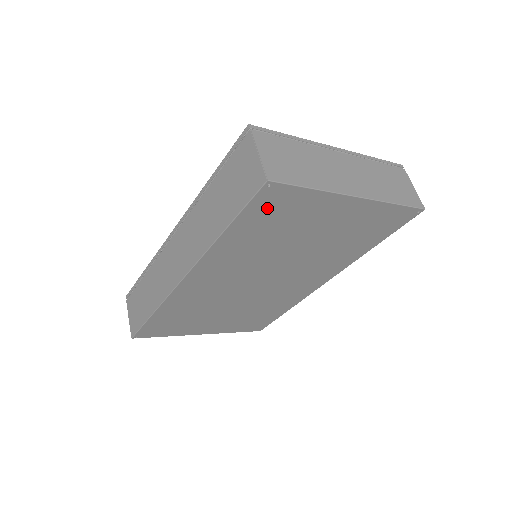
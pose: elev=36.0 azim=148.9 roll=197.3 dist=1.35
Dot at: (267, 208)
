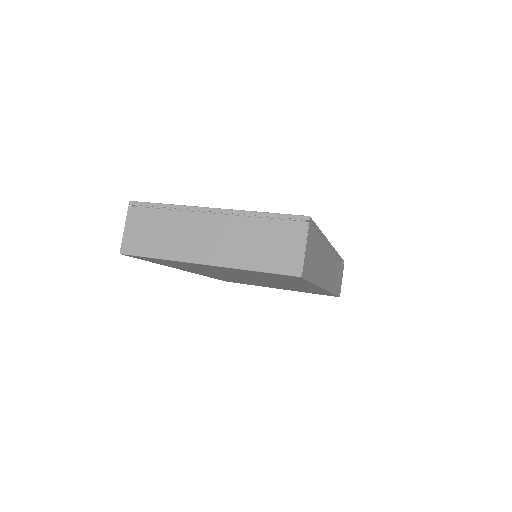
Dot at: (152, 260)
